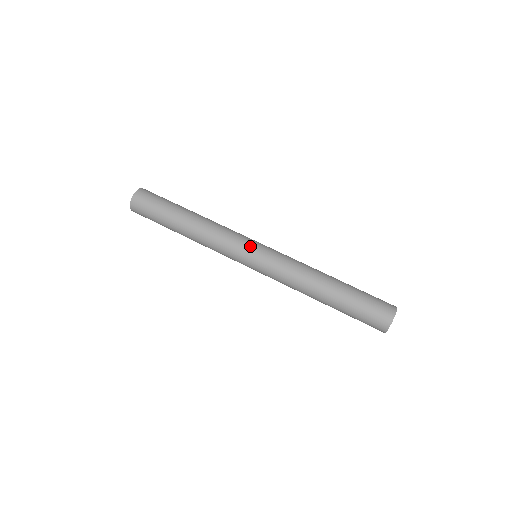
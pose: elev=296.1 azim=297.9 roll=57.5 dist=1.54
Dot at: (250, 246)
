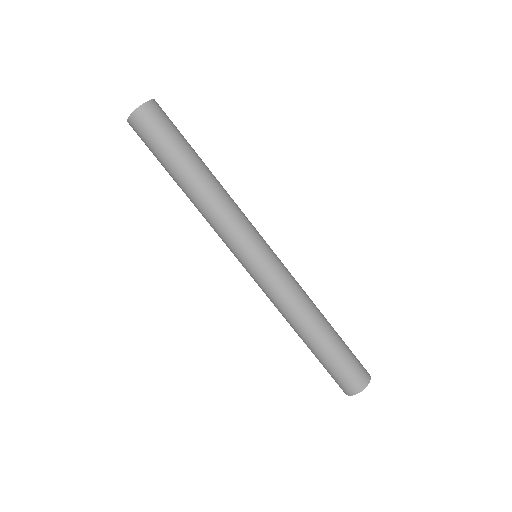
Dot at: (255, 249)
